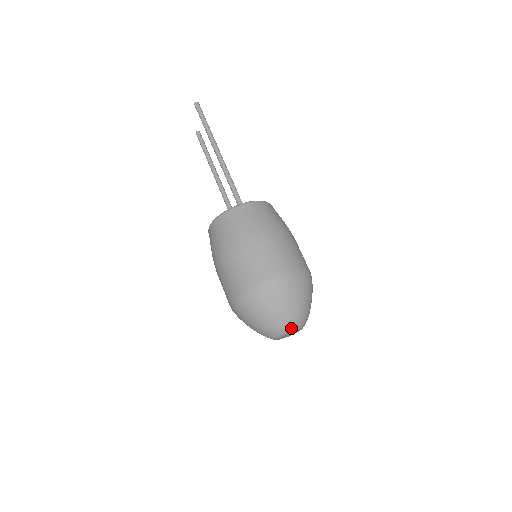
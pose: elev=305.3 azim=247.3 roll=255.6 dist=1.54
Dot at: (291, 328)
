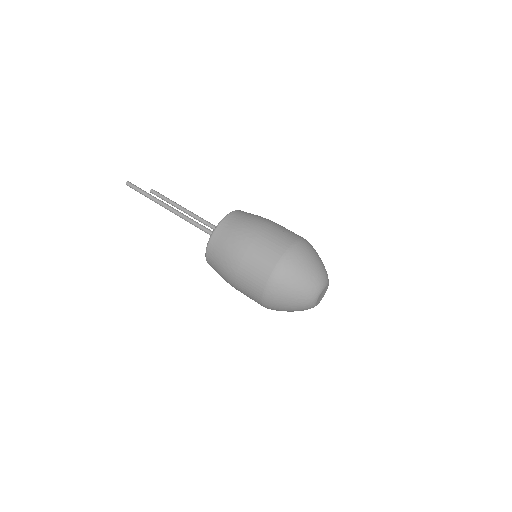
Dot at: (316, 295)
